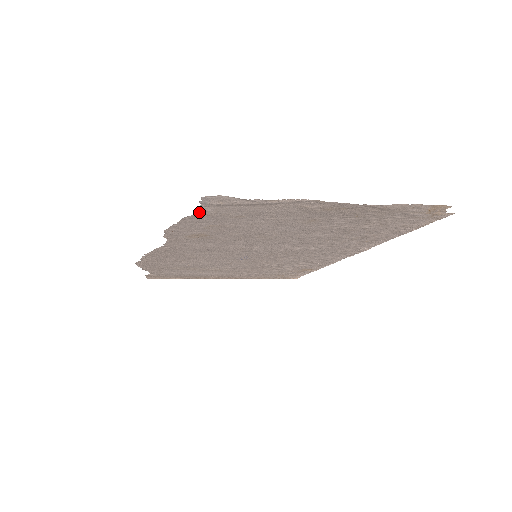
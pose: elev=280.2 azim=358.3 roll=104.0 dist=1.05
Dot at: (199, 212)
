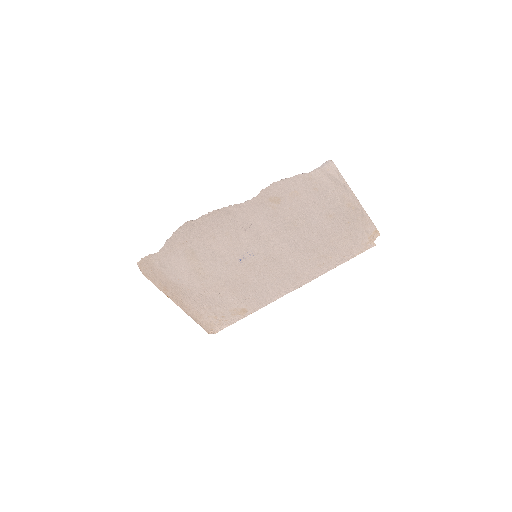
Dot at: (311, 173)
